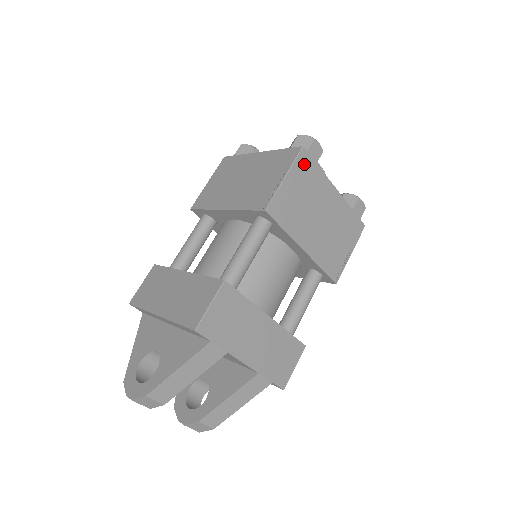
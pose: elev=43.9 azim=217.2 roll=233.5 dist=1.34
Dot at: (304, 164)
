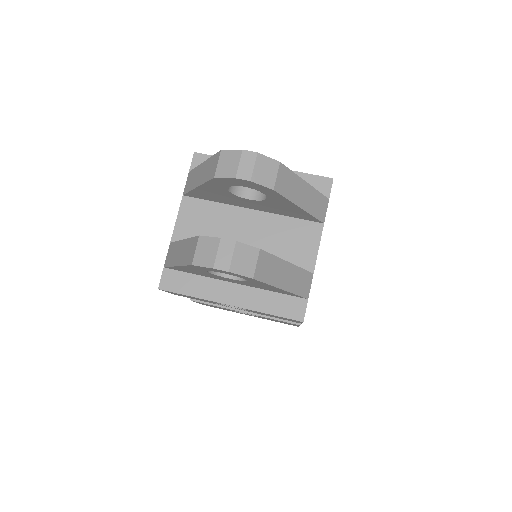
Dot at: occluded
